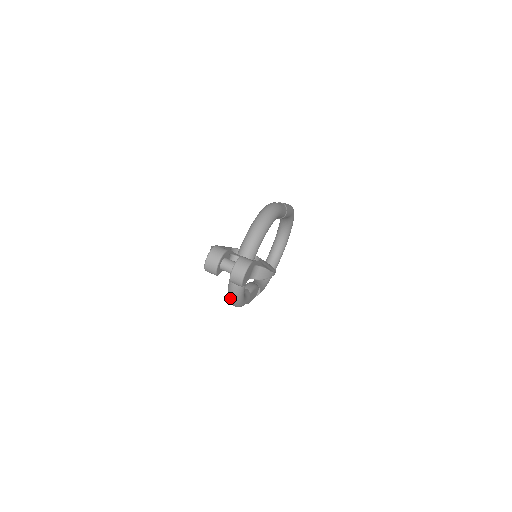
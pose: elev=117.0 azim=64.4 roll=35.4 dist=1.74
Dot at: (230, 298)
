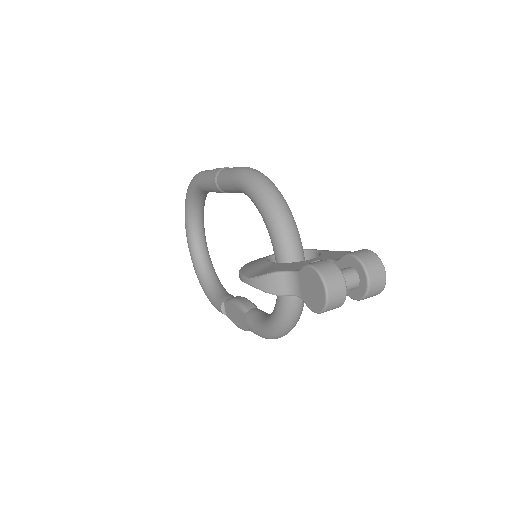
Dot at: (285, 331)
